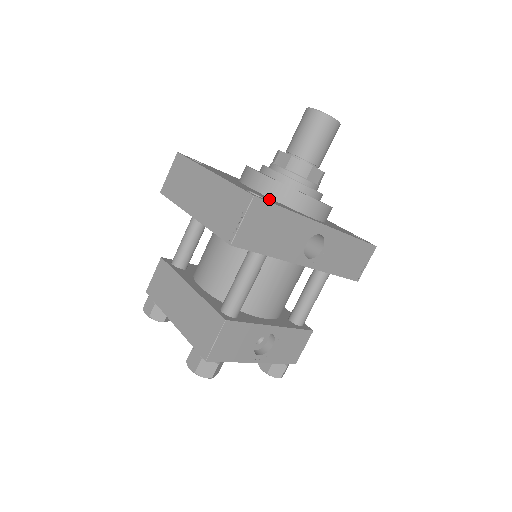
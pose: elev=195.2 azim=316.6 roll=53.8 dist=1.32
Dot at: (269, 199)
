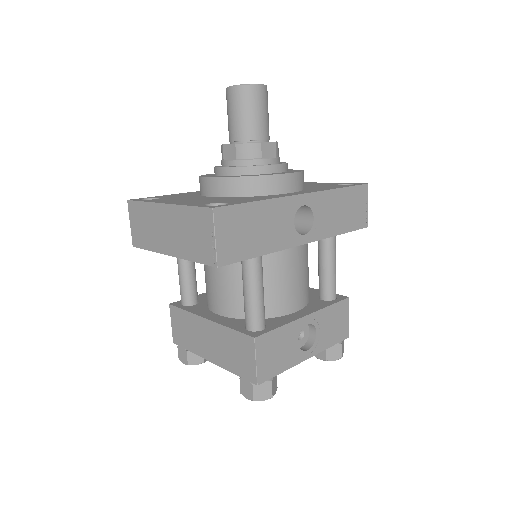
Dot at: (233, 200)
